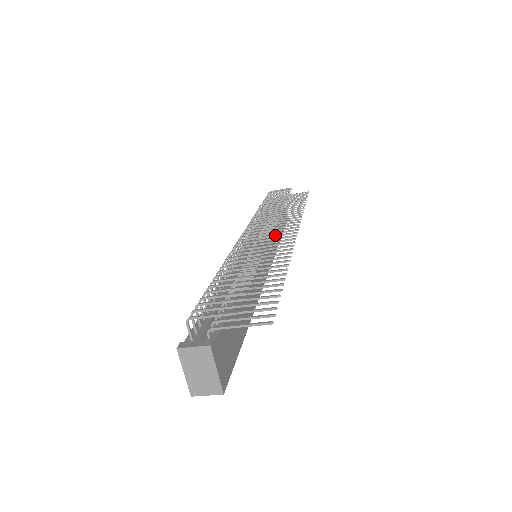
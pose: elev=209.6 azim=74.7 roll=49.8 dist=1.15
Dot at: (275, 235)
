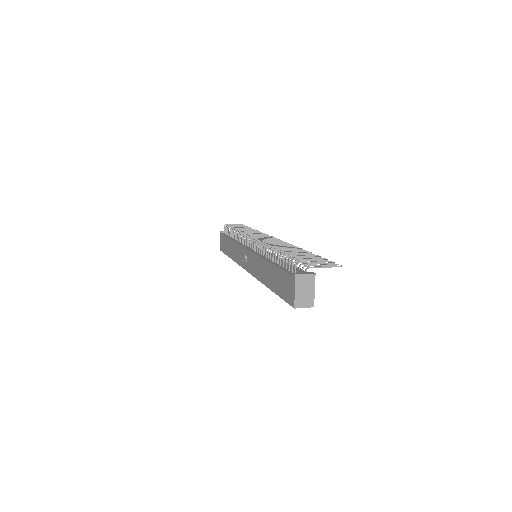
Dot at: occluded
